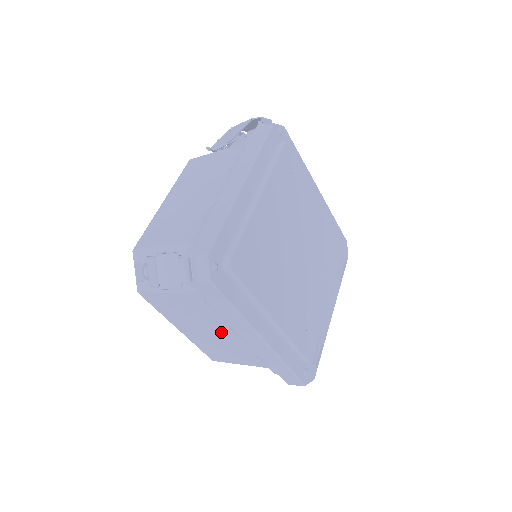
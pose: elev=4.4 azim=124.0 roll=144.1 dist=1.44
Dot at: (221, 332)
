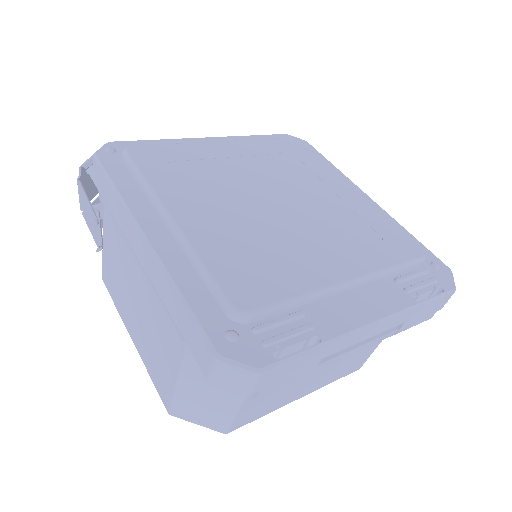
Dot at: (137, 283)
